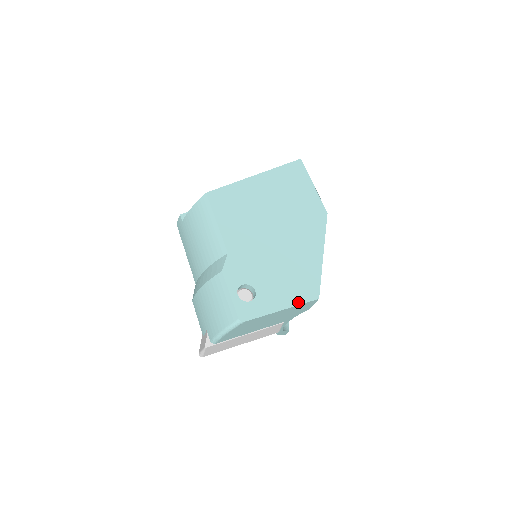
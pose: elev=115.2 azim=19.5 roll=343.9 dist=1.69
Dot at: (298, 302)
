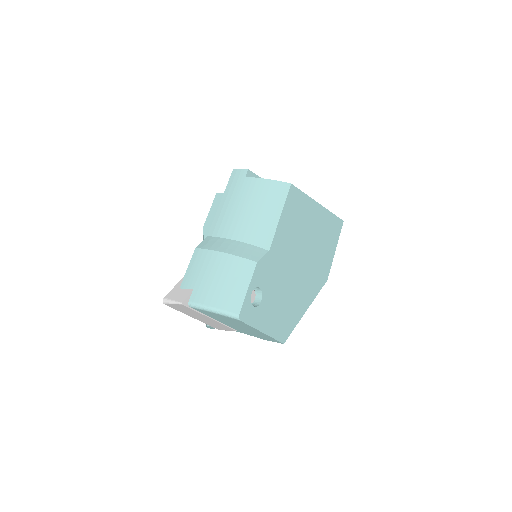
Dot at: (274, 335)
